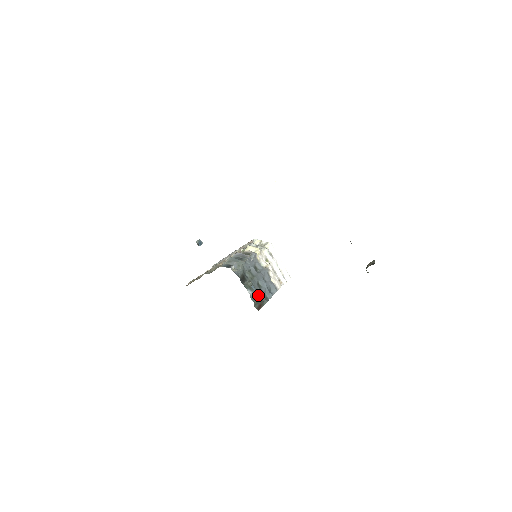
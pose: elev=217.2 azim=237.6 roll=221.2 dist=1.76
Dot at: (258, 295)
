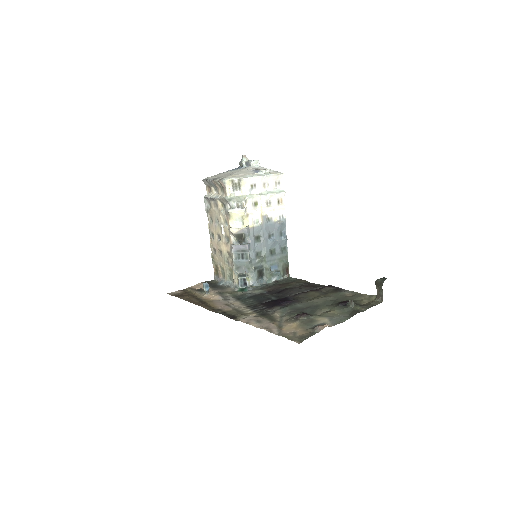
Dot at: (279, 264)
